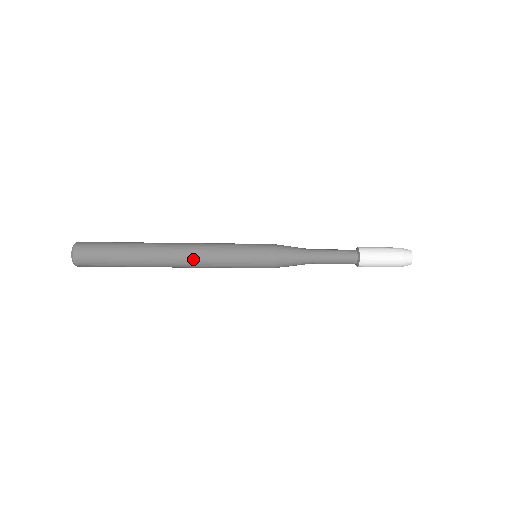
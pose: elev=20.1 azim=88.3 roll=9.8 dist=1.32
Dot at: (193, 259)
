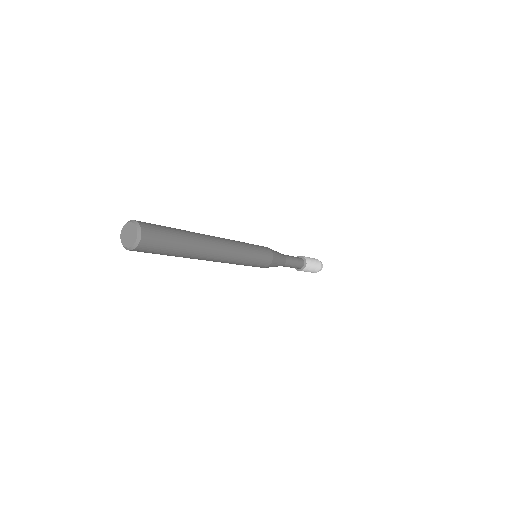
Dot at: (231, 247)
